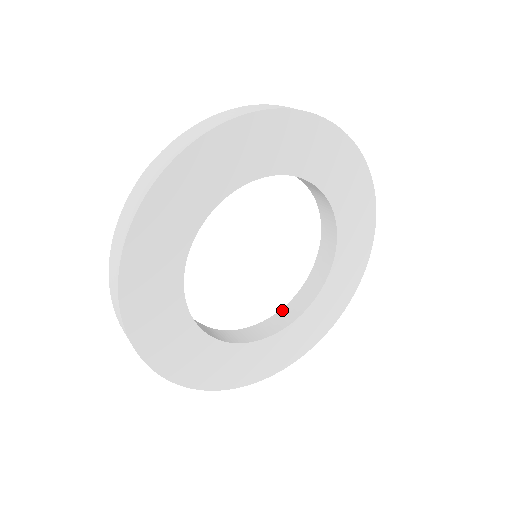
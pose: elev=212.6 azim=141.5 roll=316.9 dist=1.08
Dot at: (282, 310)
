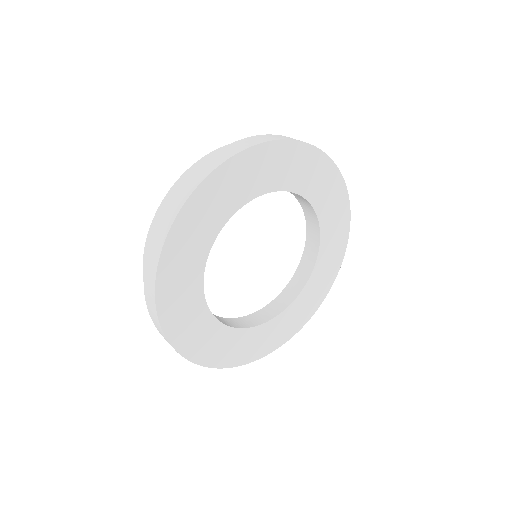
Dot at: (237, 318)
